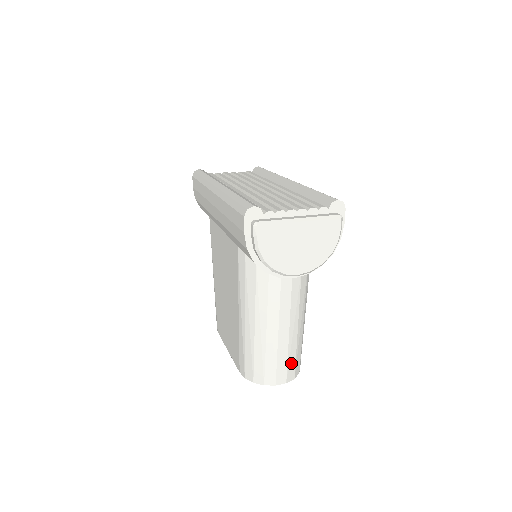
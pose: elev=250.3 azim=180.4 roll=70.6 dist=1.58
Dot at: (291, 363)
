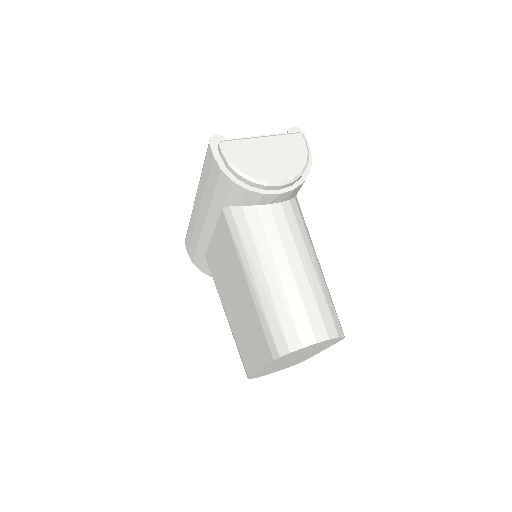
Dot at: (324, 313)
